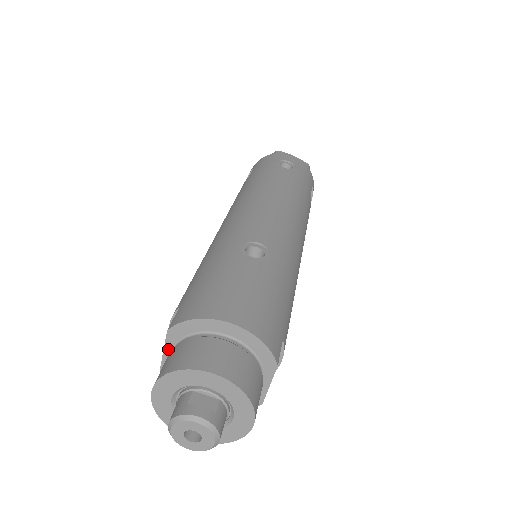
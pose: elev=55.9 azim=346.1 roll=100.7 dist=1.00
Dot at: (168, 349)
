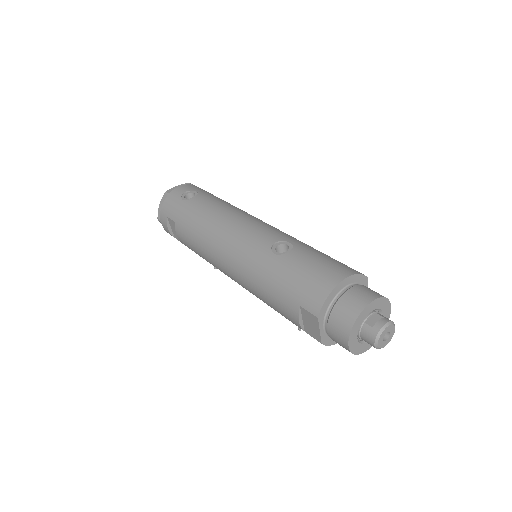
Dot at: (321, 327)
